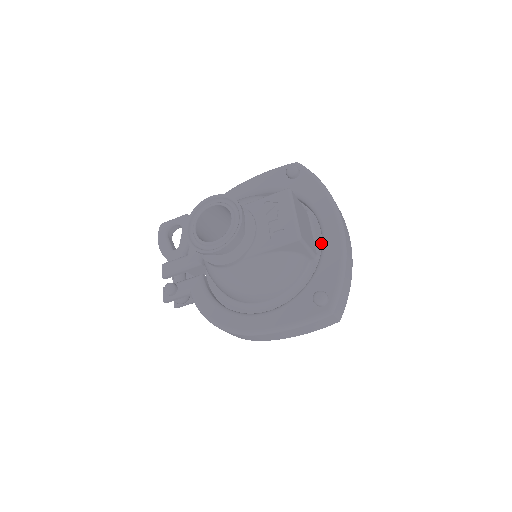
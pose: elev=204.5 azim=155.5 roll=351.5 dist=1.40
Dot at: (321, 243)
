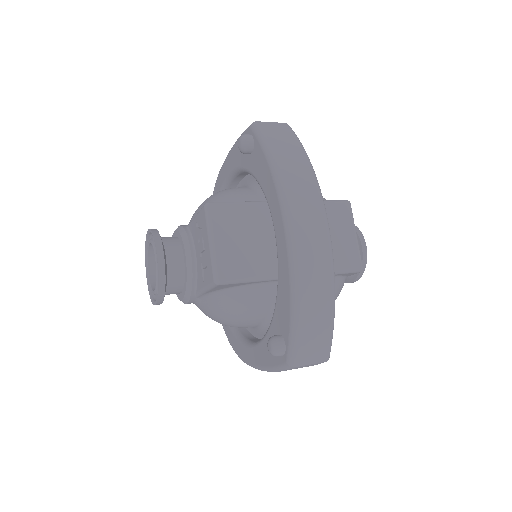
Dot at: occluded
